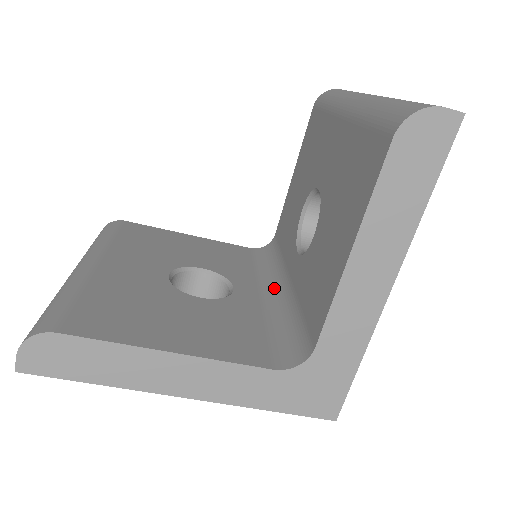
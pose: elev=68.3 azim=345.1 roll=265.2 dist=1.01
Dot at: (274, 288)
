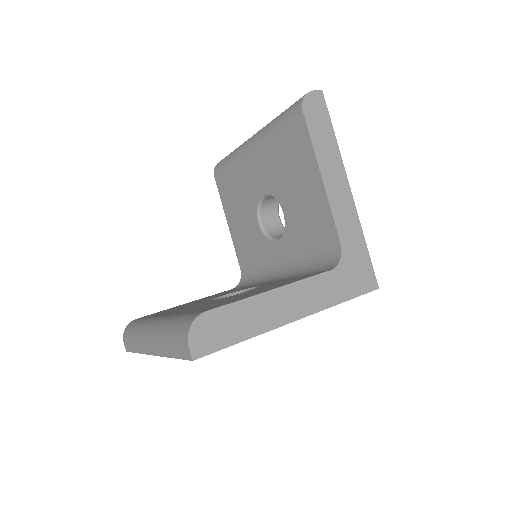
Dot at: (277, 275)
